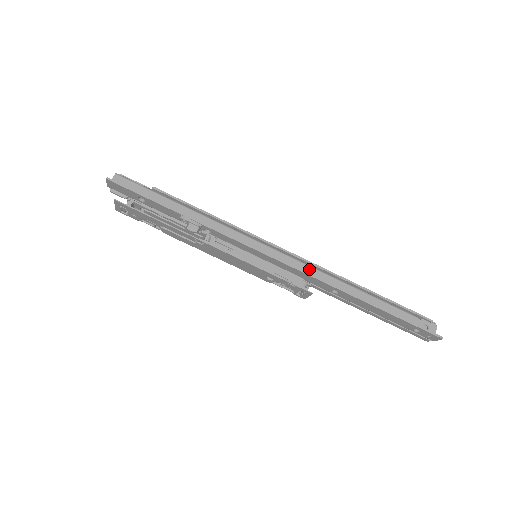
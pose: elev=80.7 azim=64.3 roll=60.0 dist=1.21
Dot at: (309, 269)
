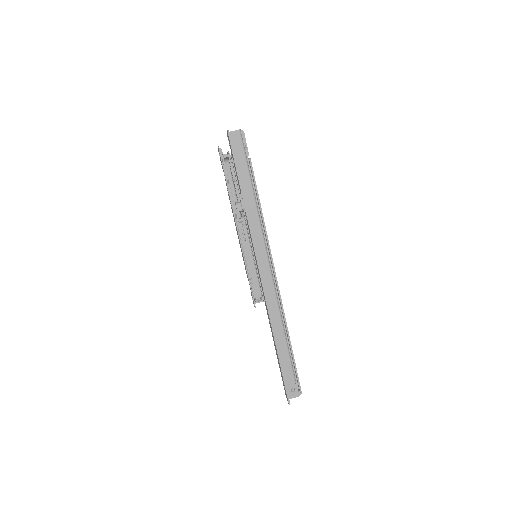
Dot at: (273, 294)
